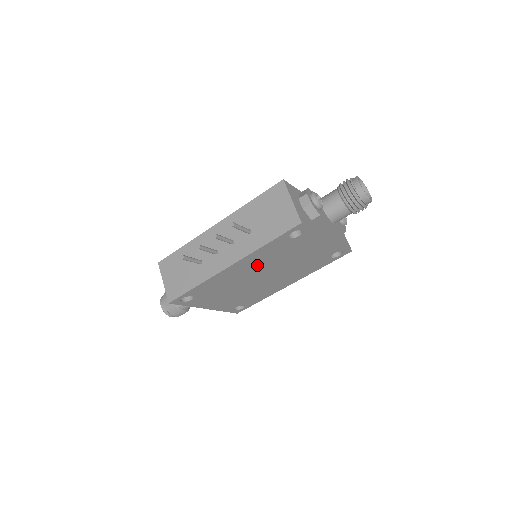
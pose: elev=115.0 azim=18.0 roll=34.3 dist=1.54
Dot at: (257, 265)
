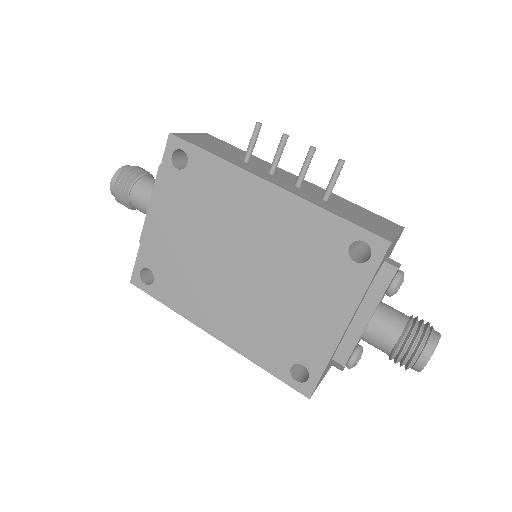
Dot at: (272, 233)
